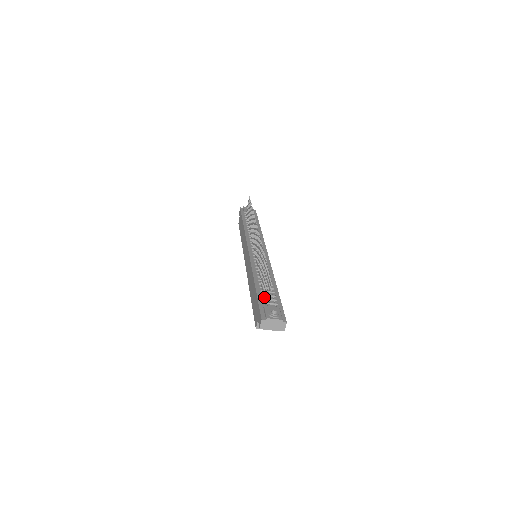
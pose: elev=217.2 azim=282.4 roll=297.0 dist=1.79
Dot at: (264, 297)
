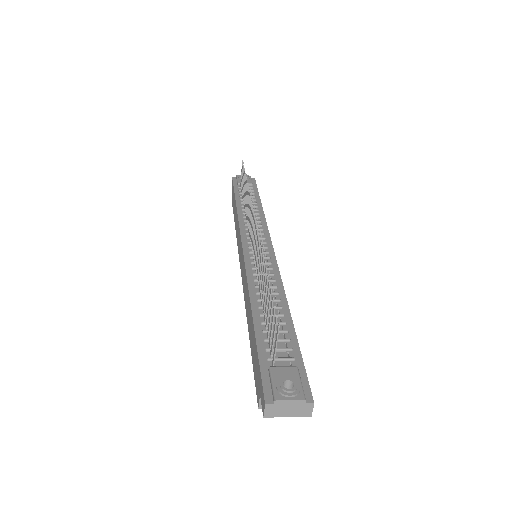
Dot at: (269, 346)
